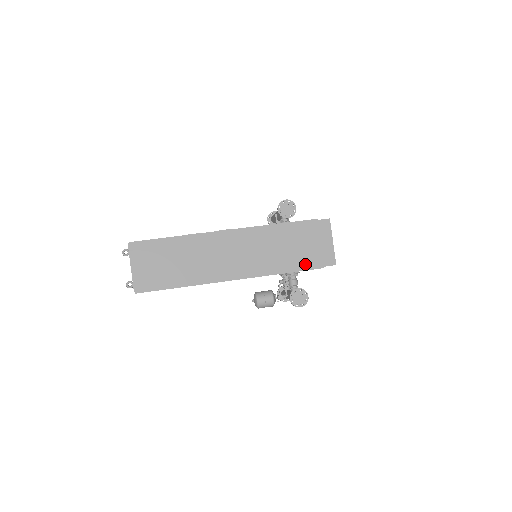
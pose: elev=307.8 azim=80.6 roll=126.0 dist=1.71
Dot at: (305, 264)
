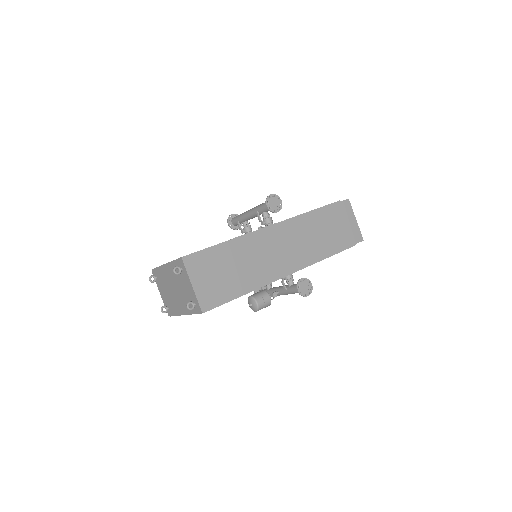
Dot at: (342, 245)
